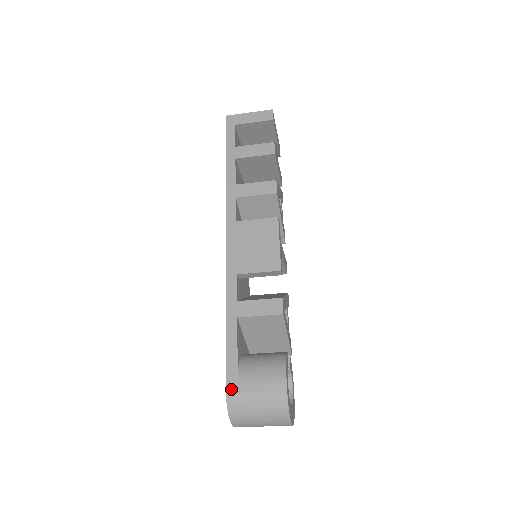
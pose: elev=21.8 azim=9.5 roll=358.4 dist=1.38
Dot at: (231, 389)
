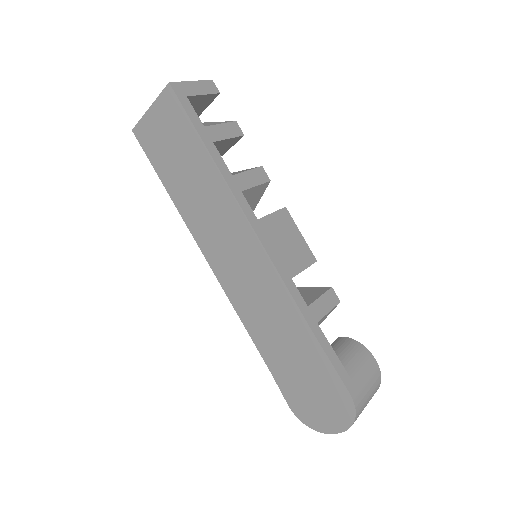
Dot at: (354, 393)
